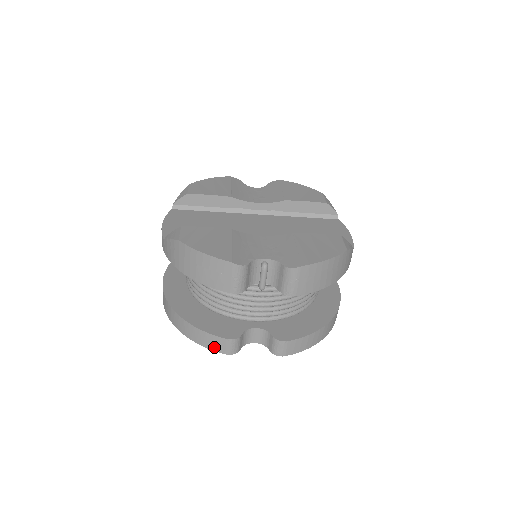
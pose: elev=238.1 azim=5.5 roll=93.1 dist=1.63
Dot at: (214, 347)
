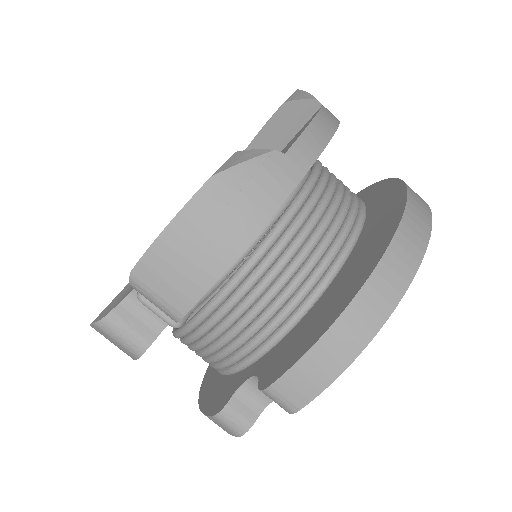
Dot at: (225, 430)
